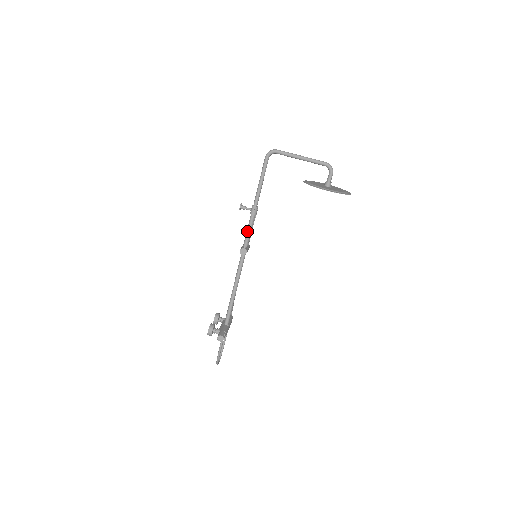
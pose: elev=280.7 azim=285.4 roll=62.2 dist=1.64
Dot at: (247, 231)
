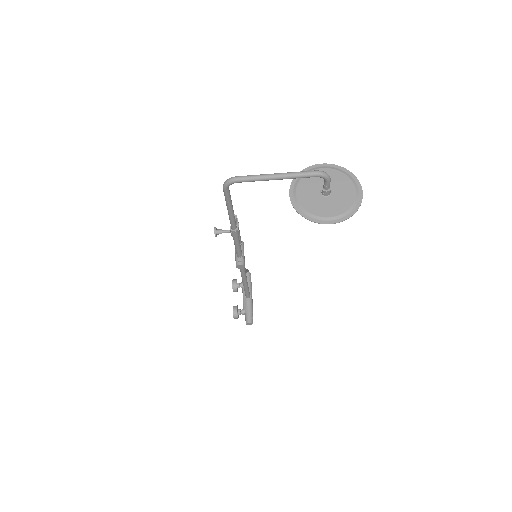
Dot at: (235, 247)
